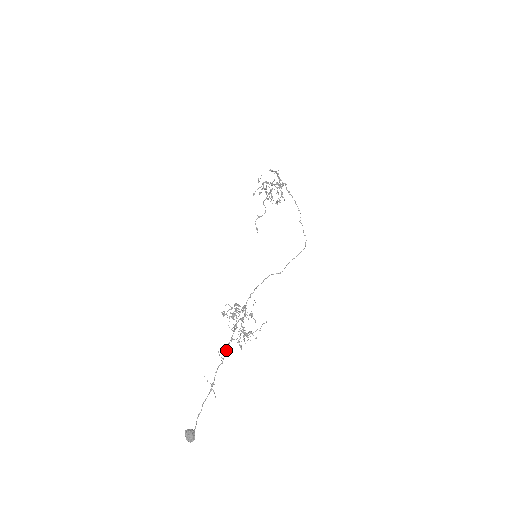
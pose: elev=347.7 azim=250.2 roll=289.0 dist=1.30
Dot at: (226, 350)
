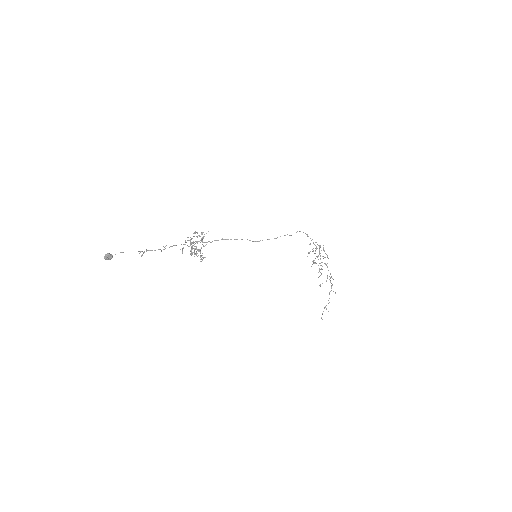
Dot at: (172, 246)
